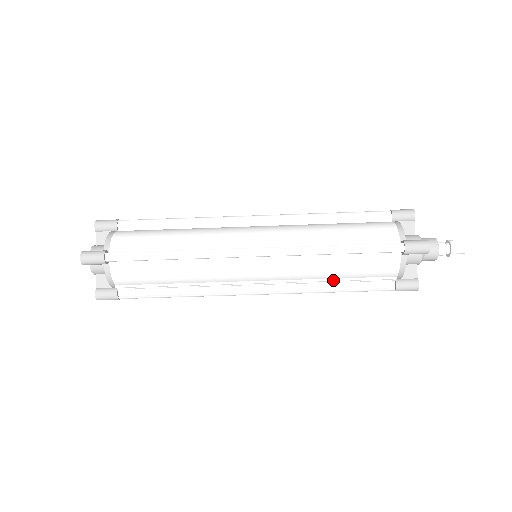
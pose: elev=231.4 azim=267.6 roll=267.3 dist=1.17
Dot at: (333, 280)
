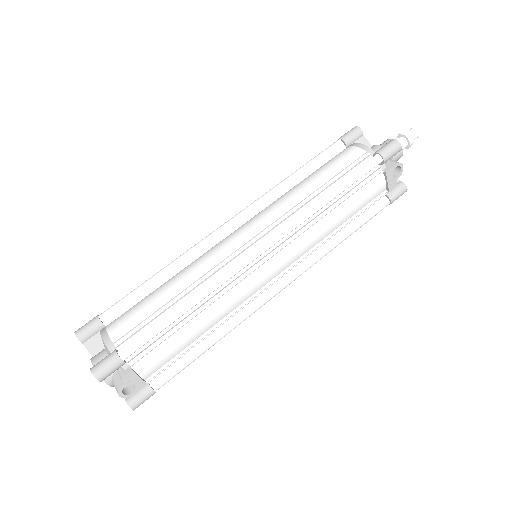
Dot at: (316, 189)
